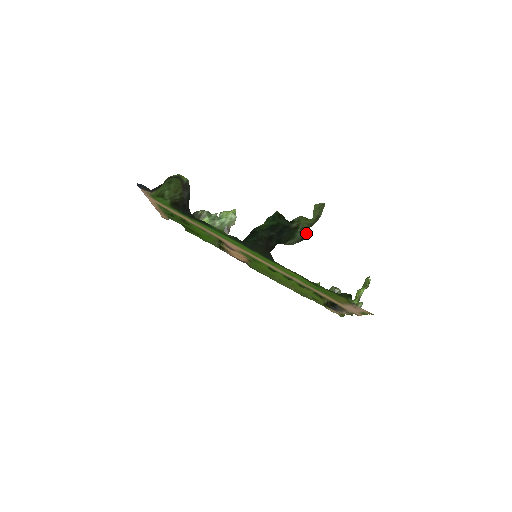
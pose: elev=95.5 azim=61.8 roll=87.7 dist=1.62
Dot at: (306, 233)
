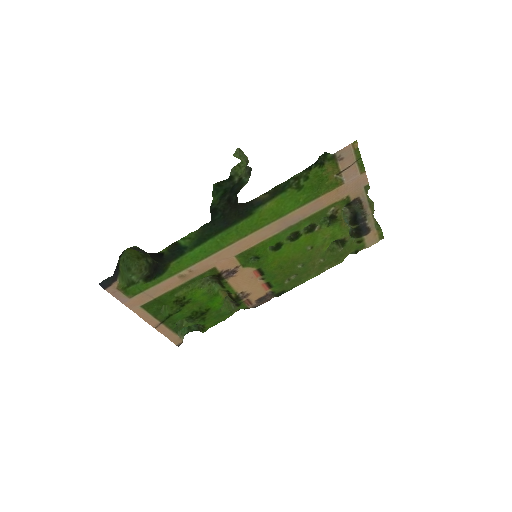
Dot at: (249, 171)
